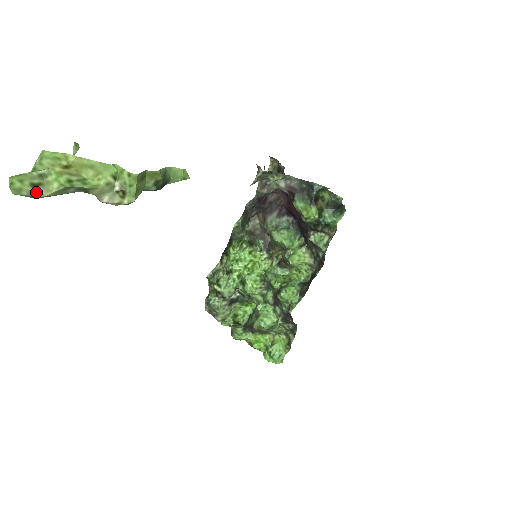
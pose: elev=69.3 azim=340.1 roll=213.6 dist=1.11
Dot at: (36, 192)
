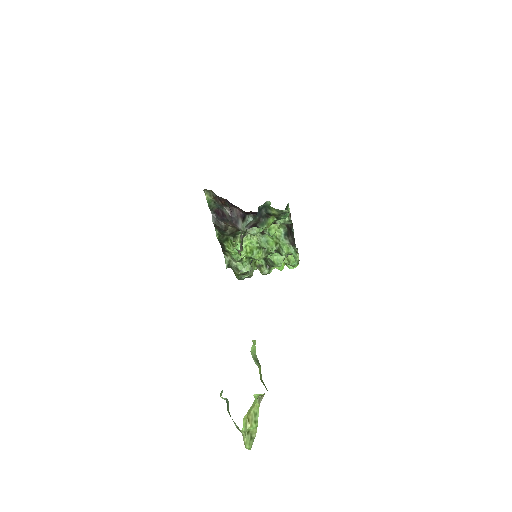
Dot at: (253, 438)
